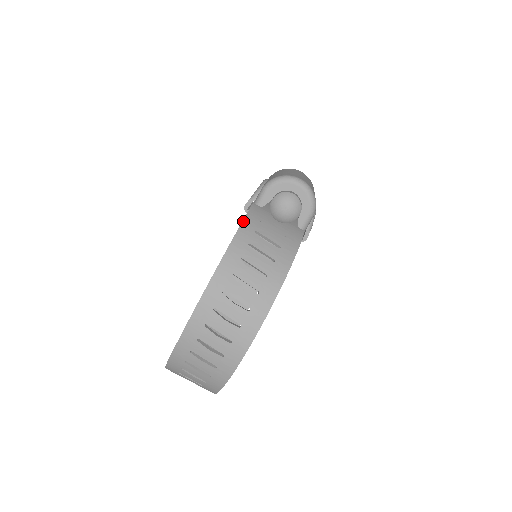
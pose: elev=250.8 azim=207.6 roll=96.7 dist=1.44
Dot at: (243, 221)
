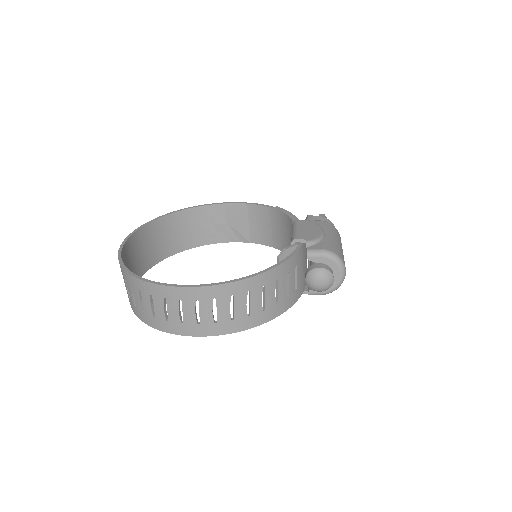
Dot at: (290, 258)
